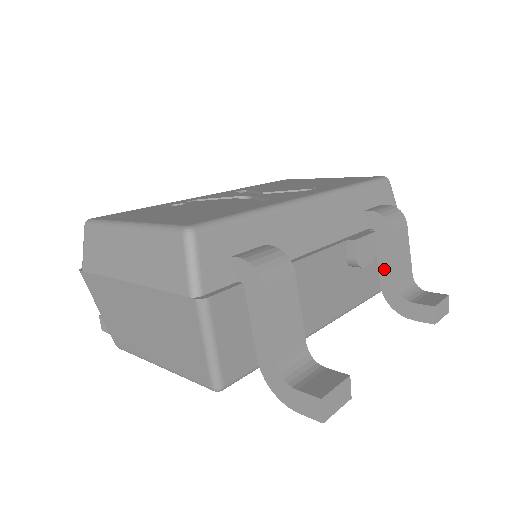
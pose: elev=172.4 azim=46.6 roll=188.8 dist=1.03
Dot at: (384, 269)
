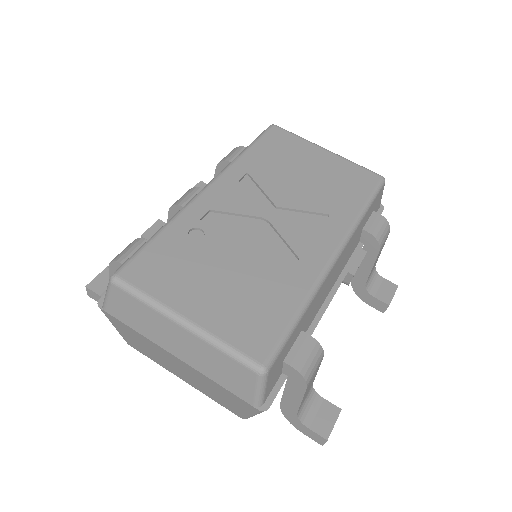
Dot at: (360, 270)
